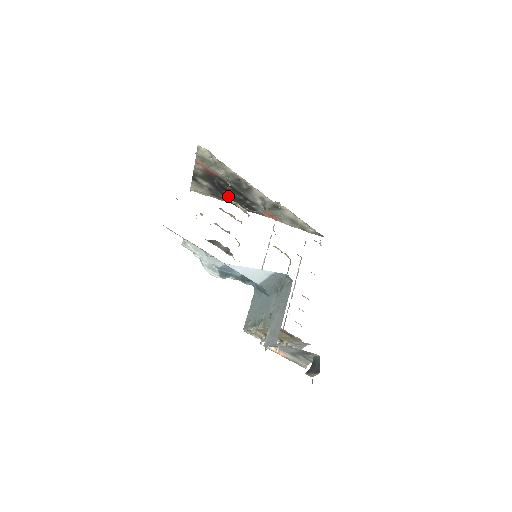
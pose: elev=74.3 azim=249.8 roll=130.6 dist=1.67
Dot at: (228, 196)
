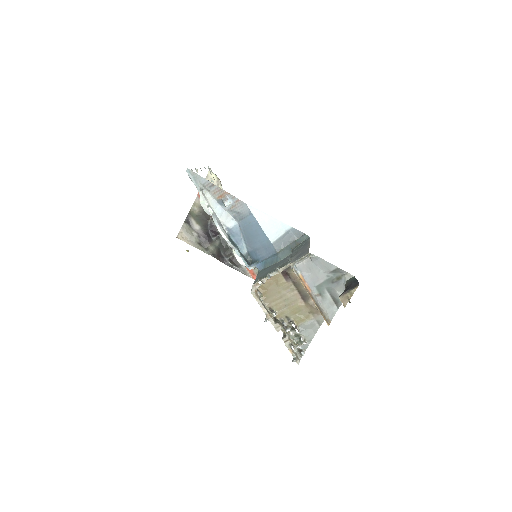
Dot at: (215, 245)
